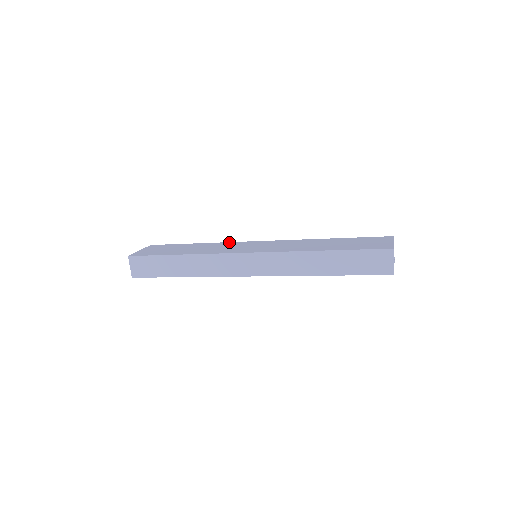
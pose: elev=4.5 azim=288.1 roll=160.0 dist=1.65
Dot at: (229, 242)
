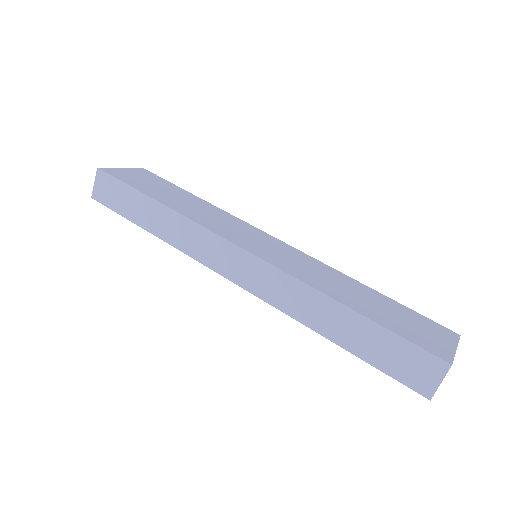
Dot at: (235, 217)
